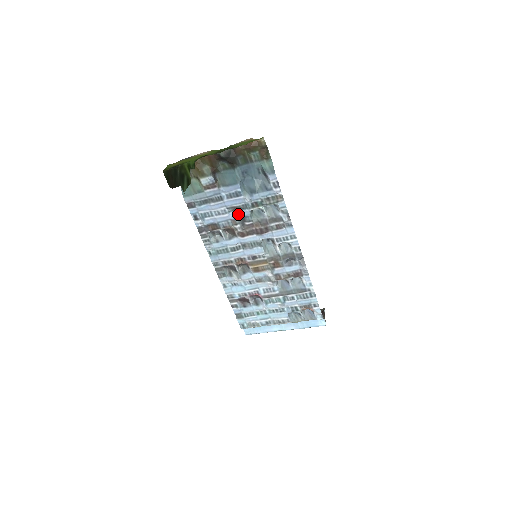
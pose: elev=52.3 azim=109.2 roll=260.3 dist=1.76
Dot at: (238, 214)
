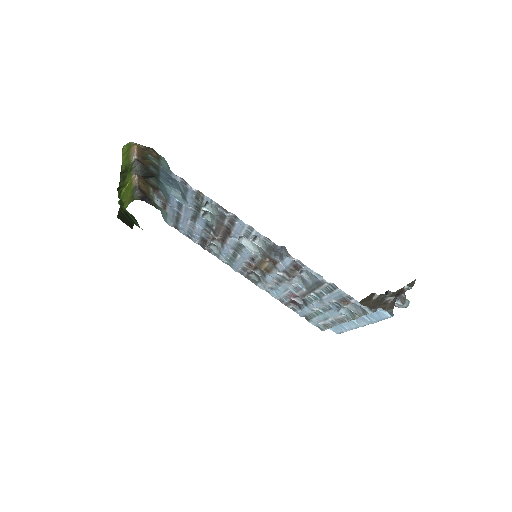
Dot at: (201, 222)
